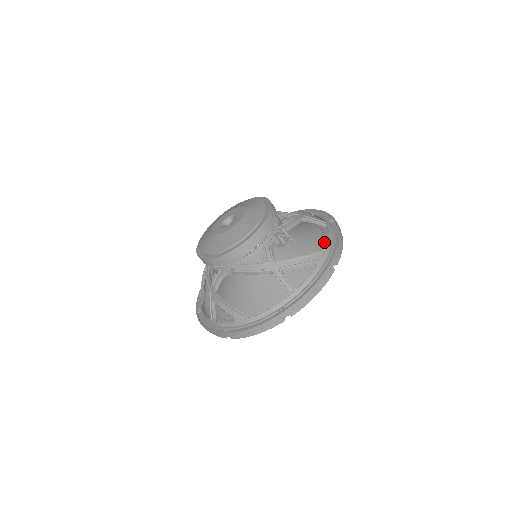
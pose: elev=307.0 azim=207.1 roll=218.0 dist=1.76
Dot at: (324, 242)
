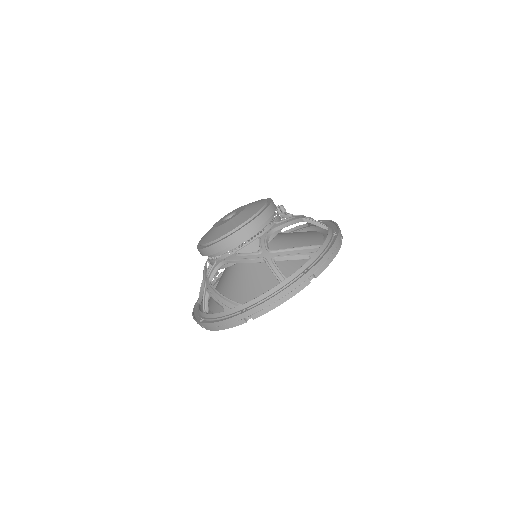
Dot at: occluded
